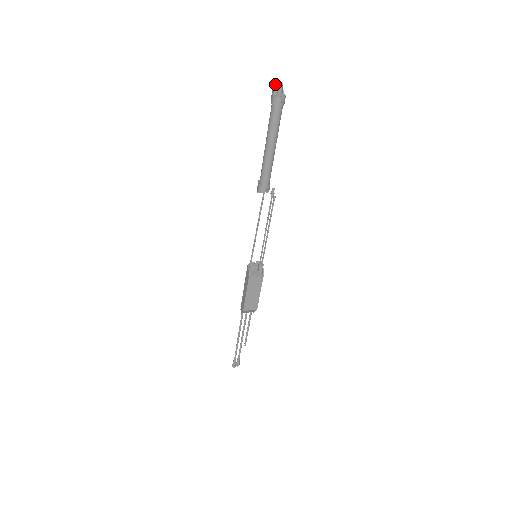
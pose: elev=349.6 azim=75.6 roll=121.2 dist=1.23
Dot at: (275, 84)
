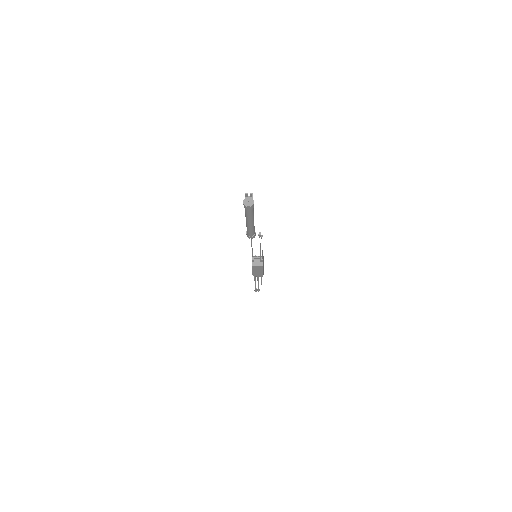
Dot at: (246, 194)
